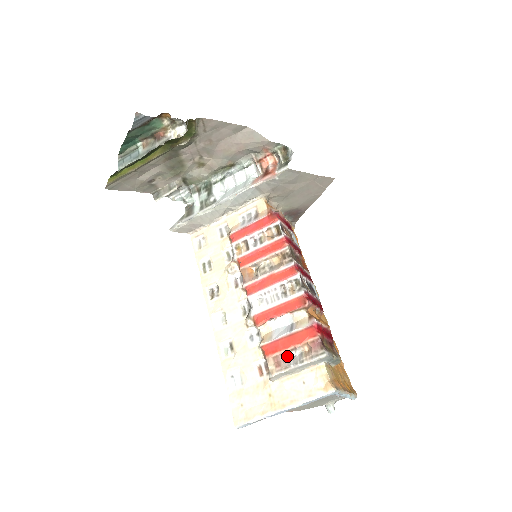
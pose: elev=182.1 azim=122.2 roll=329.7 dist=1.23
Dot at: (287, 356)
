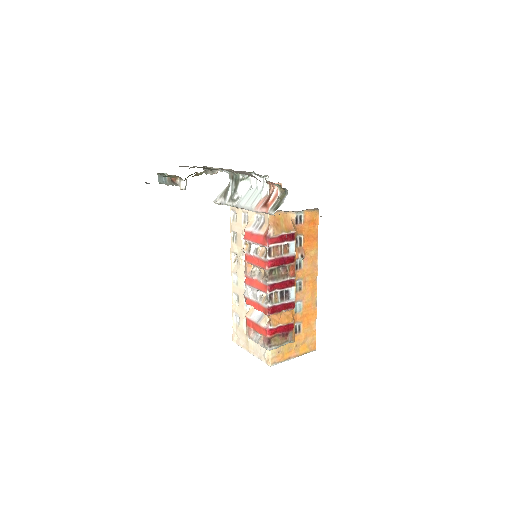
Dot at: (254, 332)
